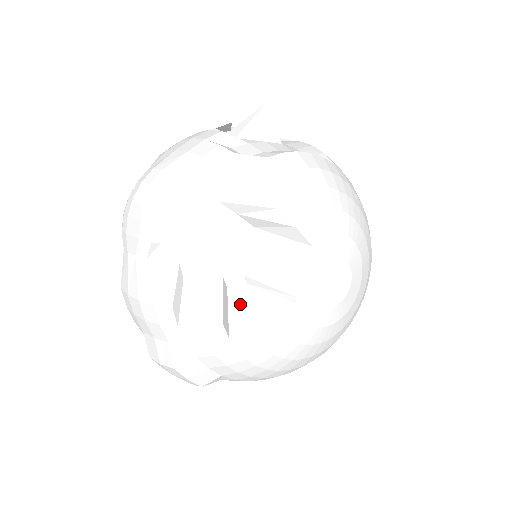
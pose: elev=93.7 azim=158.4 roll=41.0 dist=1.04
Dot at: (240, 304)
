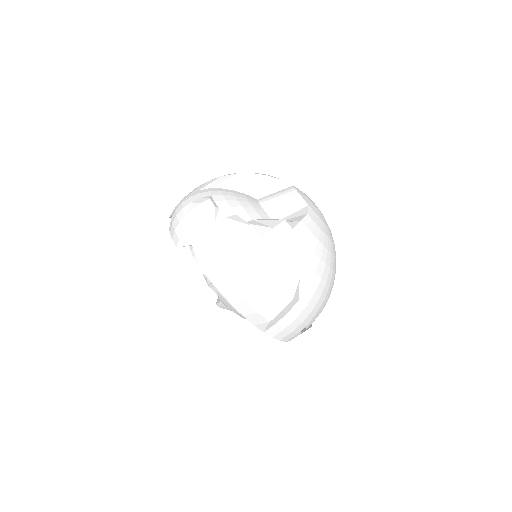
Dot at: occluded
